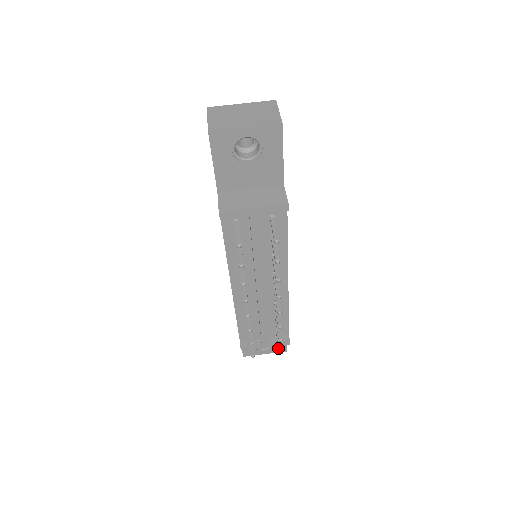
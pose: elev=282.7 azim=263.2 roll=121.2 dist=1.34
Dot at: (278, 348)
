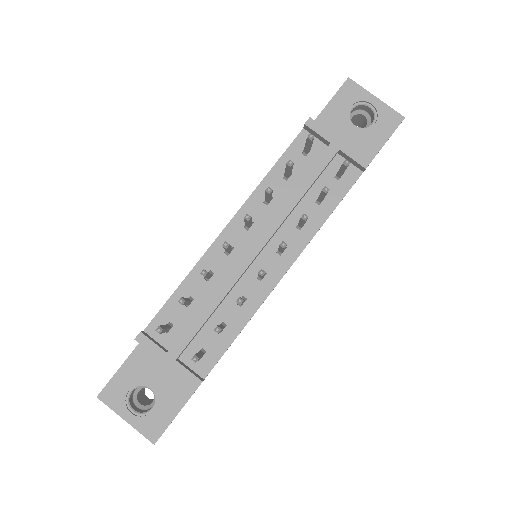
Dot at: (151, 424)
